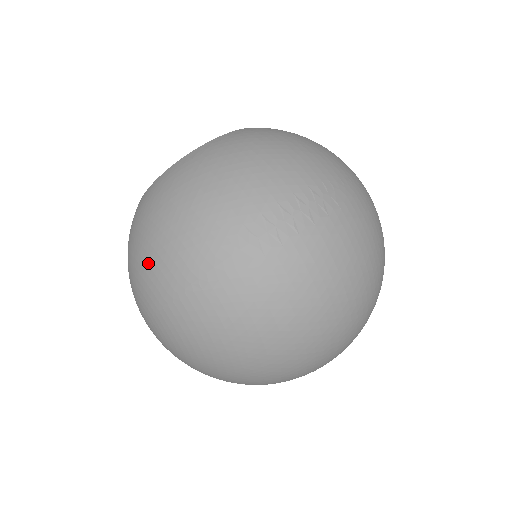
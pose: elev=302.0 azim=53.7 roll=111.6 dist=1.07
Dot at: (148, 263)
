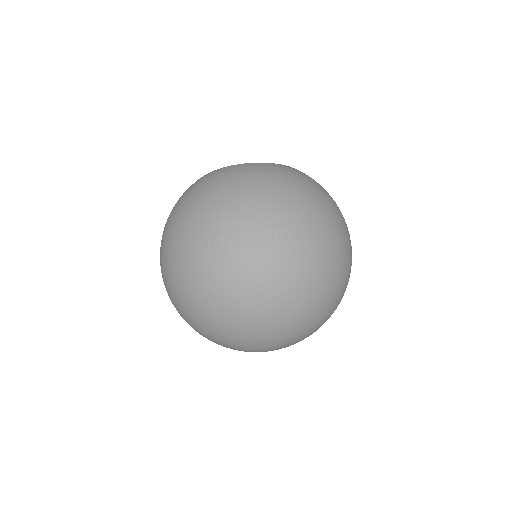
Dot at: (169, 223)
